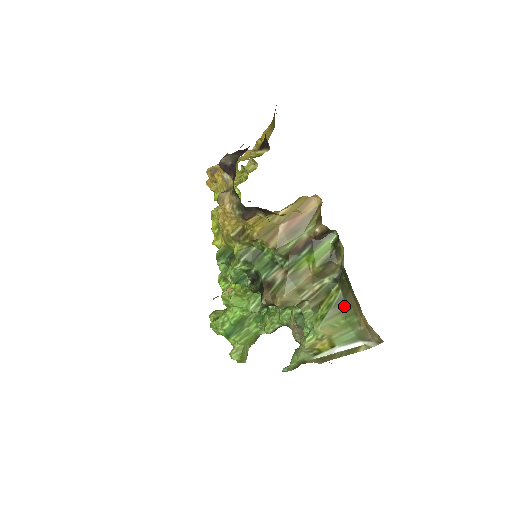
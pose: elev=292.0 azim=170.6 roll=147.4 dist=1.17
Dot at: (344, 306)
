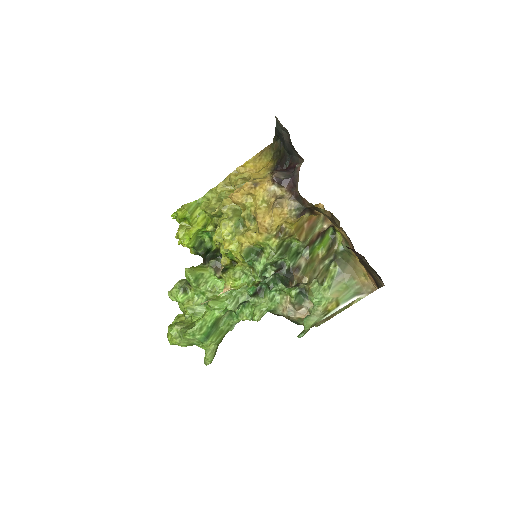
Dot at: (344, 276)
